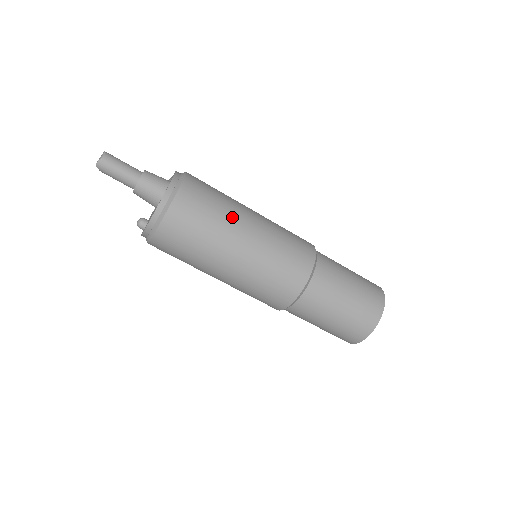
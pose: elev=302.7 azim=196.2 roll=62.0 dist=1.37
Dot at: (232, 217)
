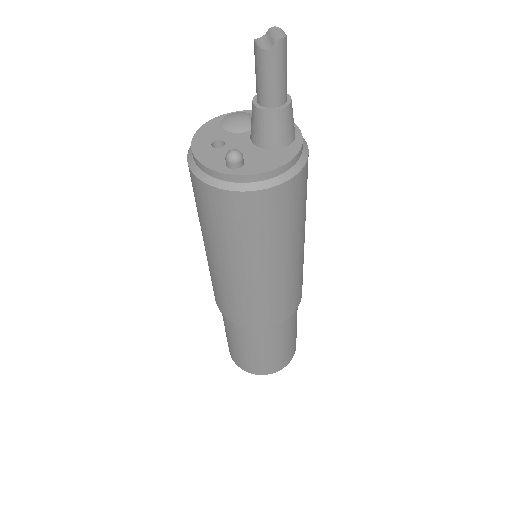
Dot at: occluded
